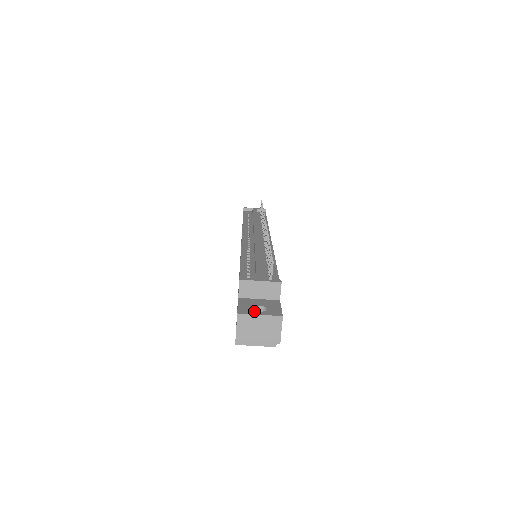
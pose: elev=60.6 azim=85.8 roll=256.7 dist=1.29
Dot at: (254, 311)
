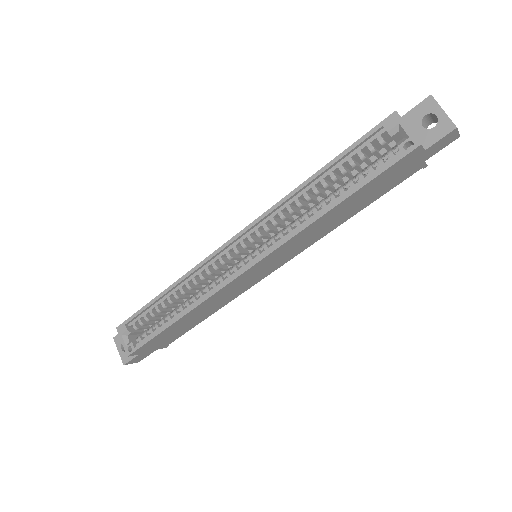
Dot at: occluded
